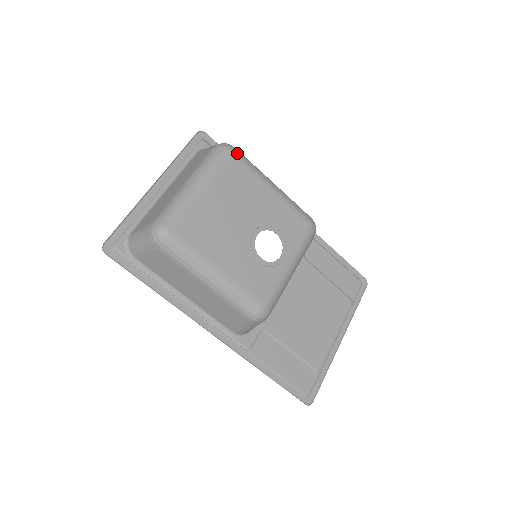
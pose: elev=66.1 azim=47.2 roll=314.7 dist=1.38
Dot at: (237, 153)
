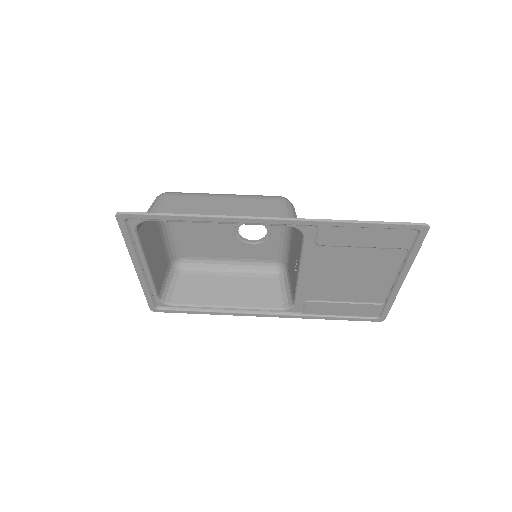
Dot at: (188, 261)
